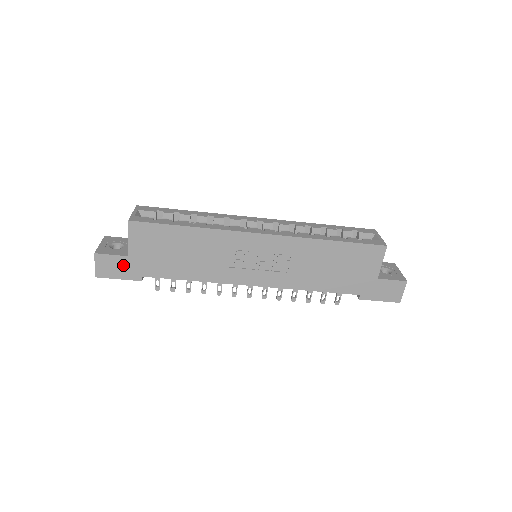
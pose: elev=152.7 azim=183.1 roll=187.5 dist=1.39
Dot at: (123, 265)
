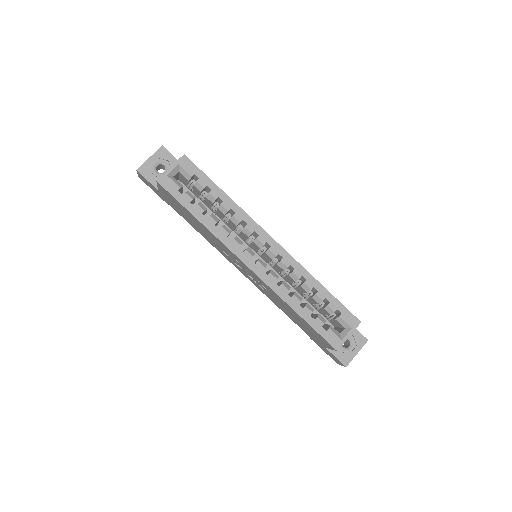
Dot at: (155, 190)
